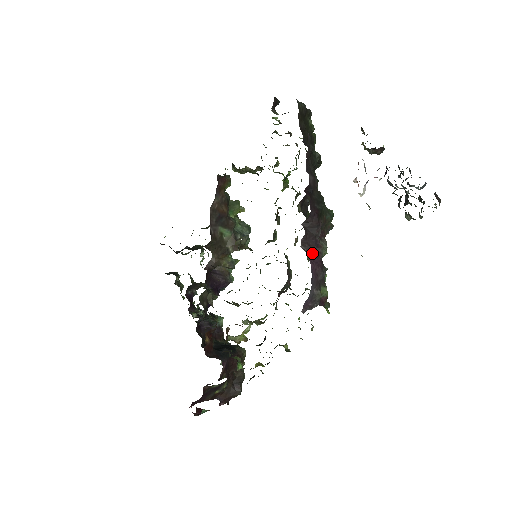
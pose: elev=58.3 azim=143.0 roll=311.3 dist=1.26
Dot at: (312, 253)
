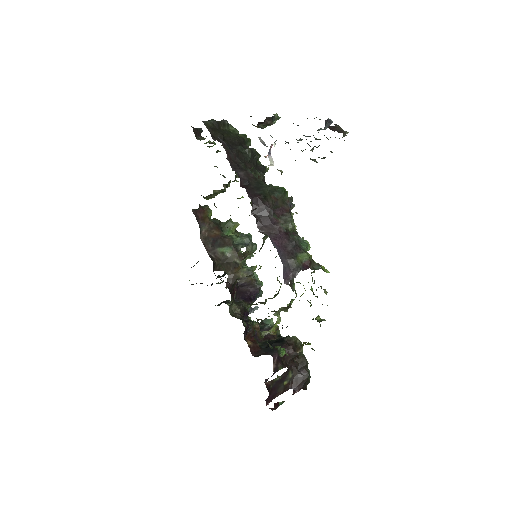
Dot at: (272, 232)
